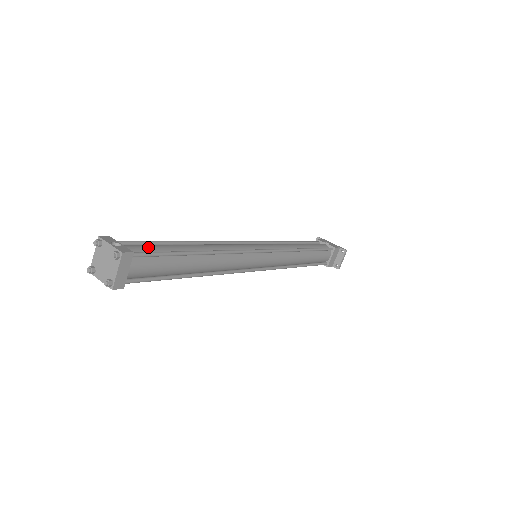
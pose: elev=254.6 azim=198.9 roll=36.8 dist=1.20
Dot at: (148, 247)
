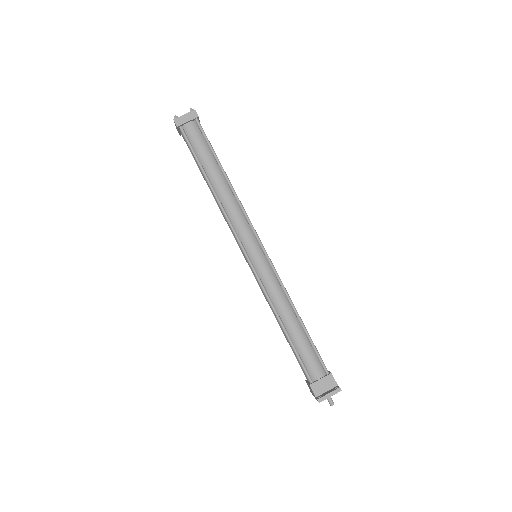
Dot at: occluded
